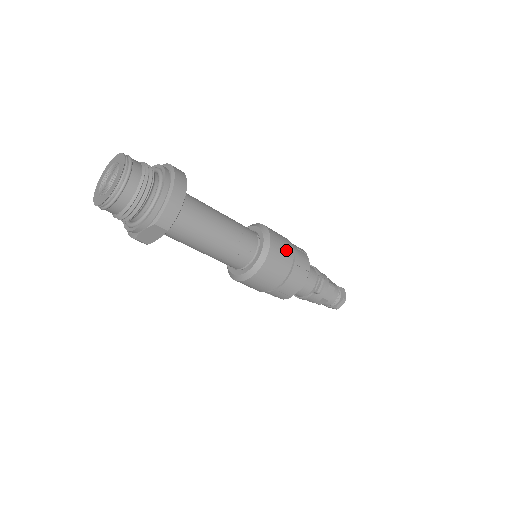
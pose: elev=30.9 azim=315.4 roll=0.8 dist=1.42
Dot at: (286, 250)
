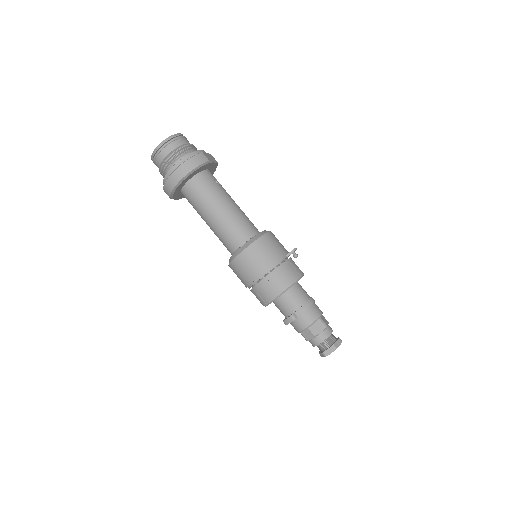
Dot at: (254, 268)
